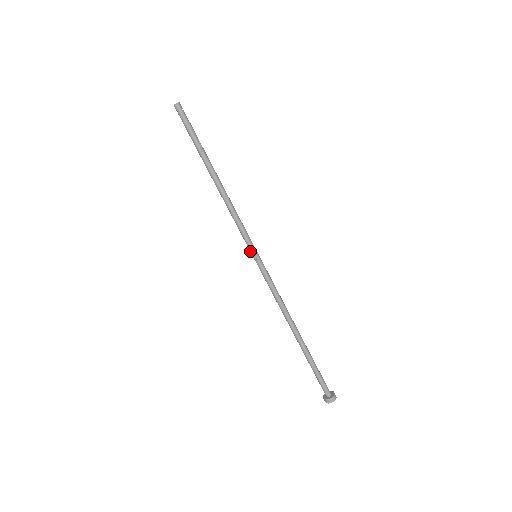
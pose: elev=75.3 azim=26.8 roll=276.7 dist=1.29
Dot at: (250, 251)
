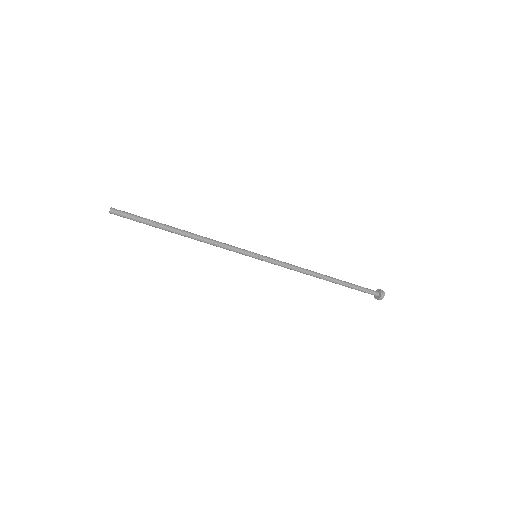
Dot at: occluded
